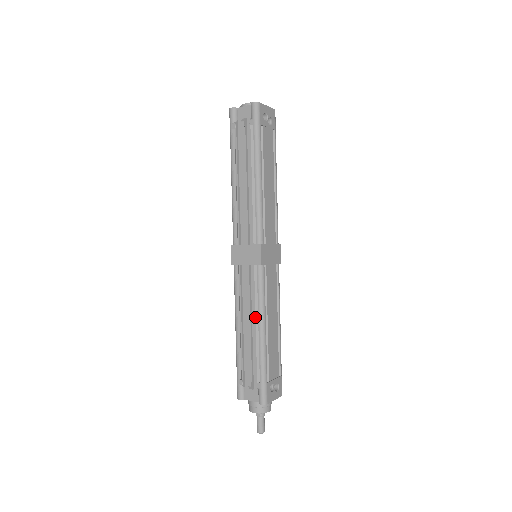
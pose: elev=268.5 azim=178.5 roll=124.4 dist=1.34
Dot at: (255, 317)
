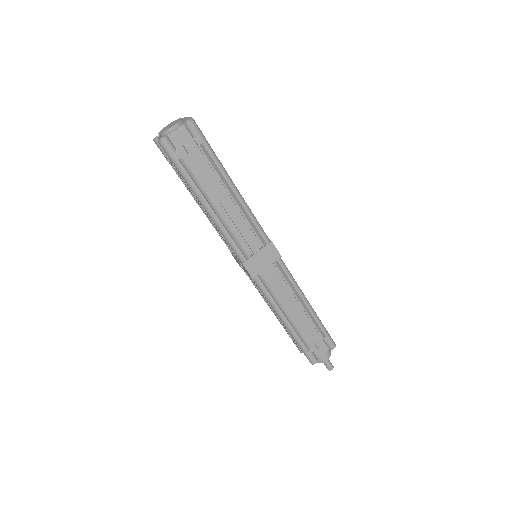
Dot at: (297, 298)
